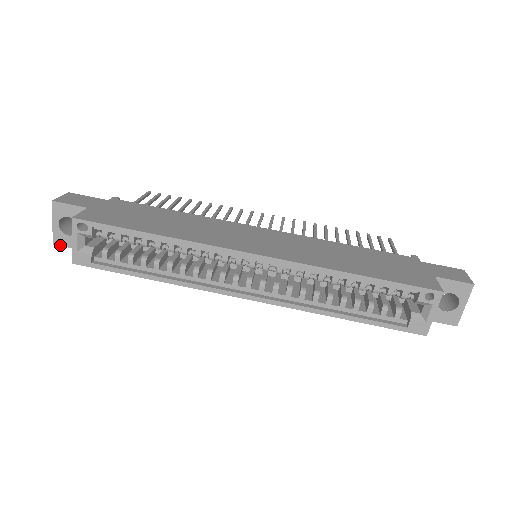
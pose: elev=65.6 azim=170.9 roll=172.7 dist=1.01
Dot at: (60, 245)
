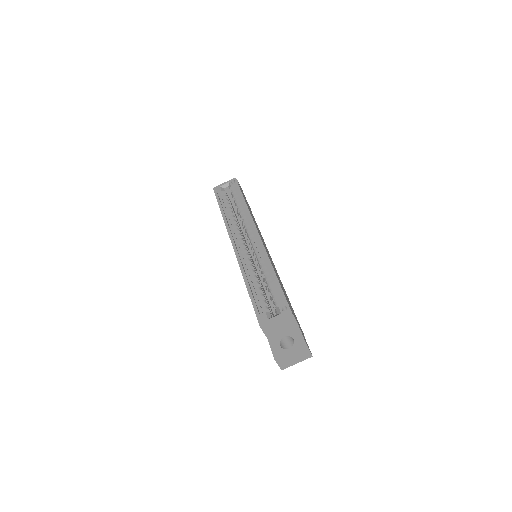
Dot at: occluded
